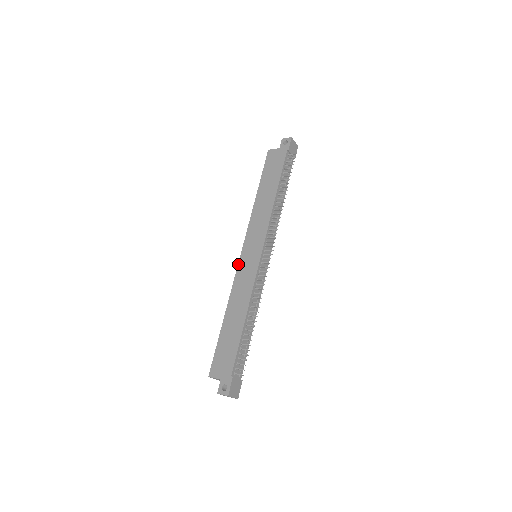
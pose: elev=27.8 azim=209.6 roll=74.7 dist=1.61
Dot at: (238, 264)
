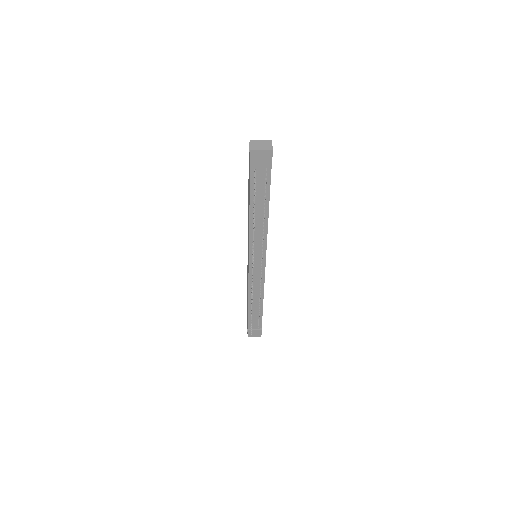
Dot at: occluded
